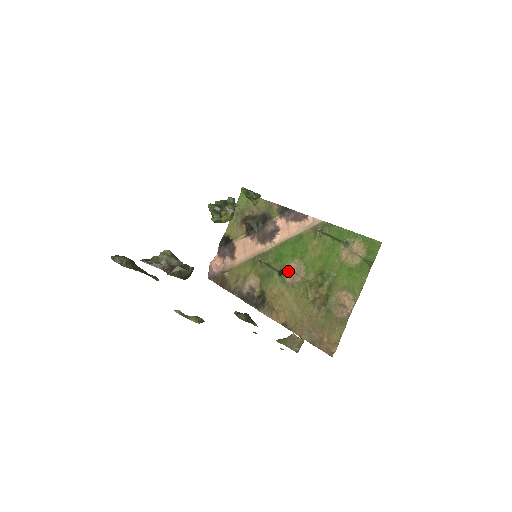
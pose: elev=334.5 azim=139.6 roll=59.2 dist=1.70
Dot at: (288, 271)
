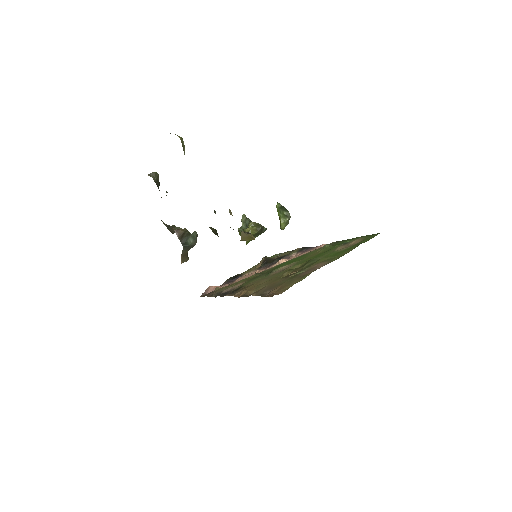
Dot at: (277, 270)
